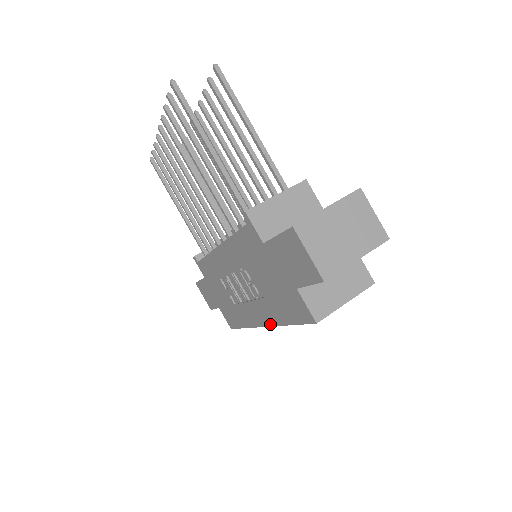
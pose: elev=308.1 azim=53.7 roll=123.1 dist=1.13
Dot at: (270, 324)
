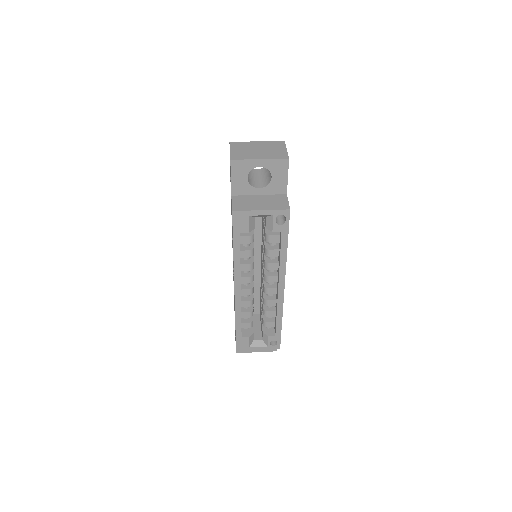
Dot at: (234, 275)
